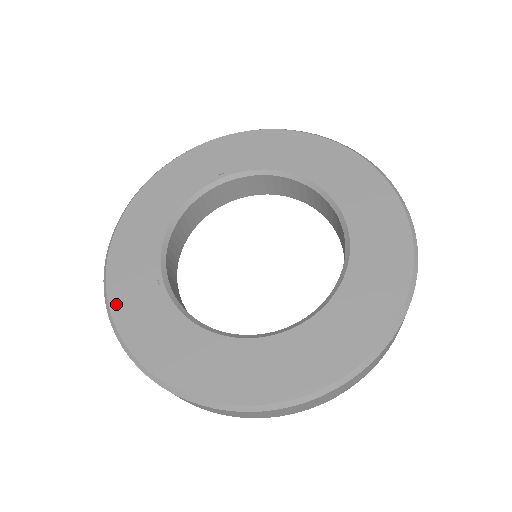
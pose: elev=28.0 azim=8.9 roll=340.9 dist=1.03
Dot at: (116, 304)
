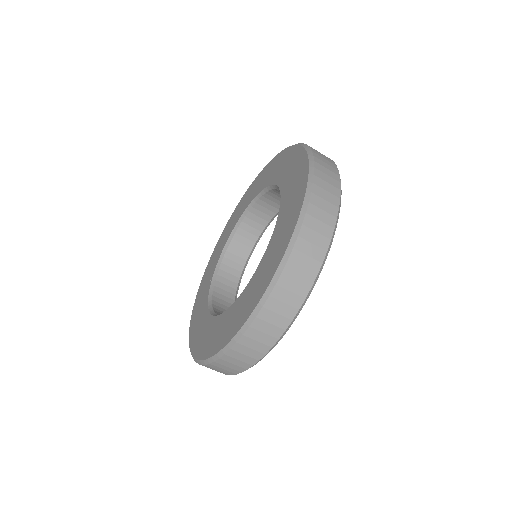
Dot at: (220, 345)
